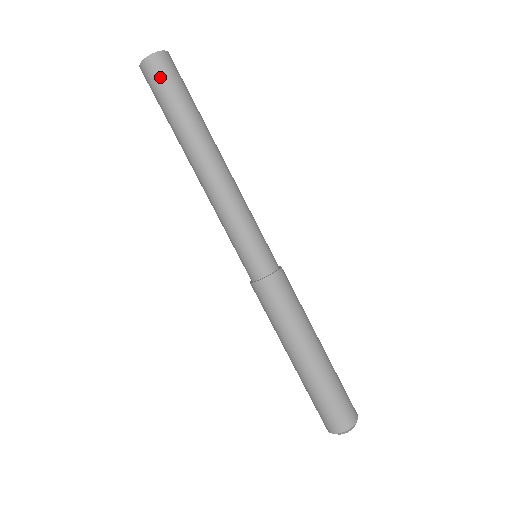
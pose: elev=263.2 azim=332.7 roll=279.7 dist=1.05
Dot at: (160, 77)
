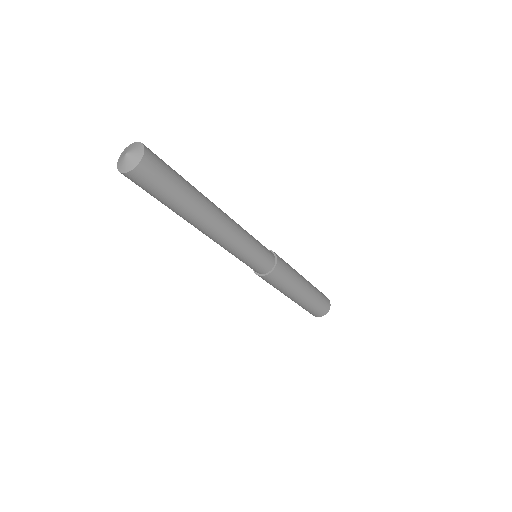
Dot at: (144, 186)
